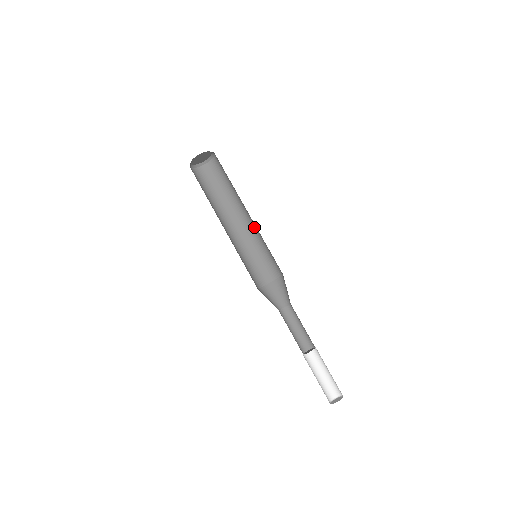
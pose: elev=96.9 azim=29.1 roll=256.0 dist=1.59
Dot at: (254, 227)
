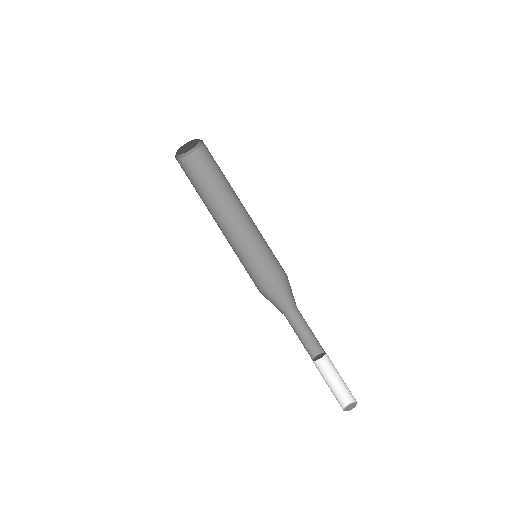
Dot at: (247, 226)
